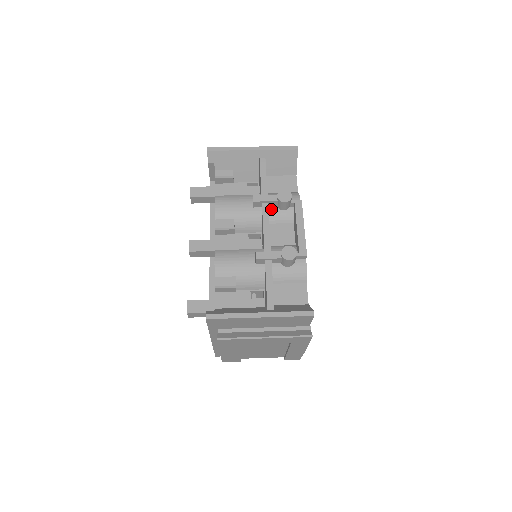
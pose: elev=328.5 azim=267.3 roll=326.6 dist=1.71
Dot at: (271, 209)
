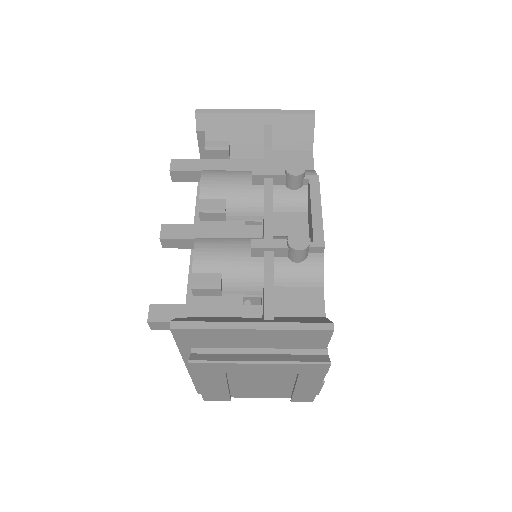
Dot at: (277, 187)
